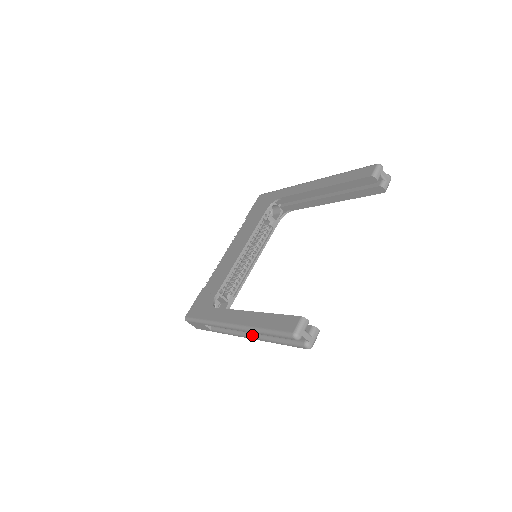
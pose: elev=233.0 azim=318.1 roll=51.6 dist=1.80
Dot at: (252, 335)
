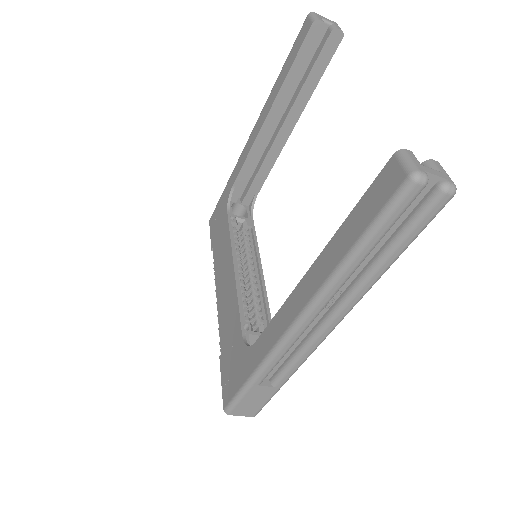
Dot at: (340, 304)
